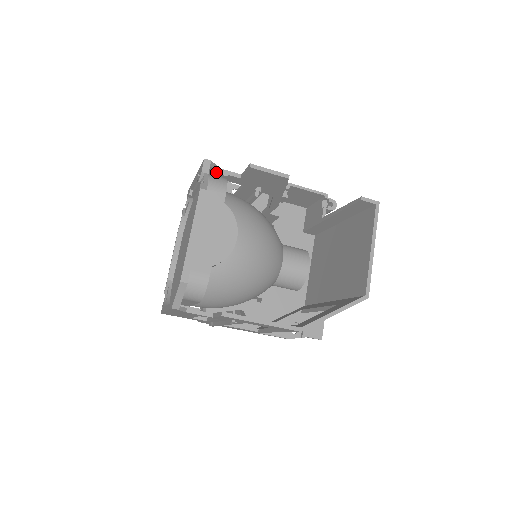
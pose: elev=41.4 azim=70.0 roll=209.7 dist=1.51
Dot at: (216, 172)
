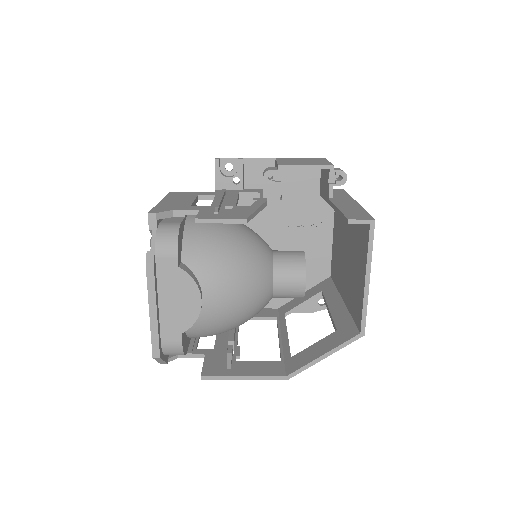
Dot at: (169, 217)
